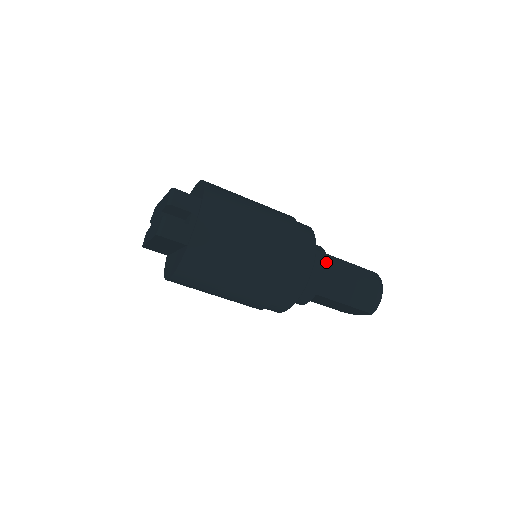
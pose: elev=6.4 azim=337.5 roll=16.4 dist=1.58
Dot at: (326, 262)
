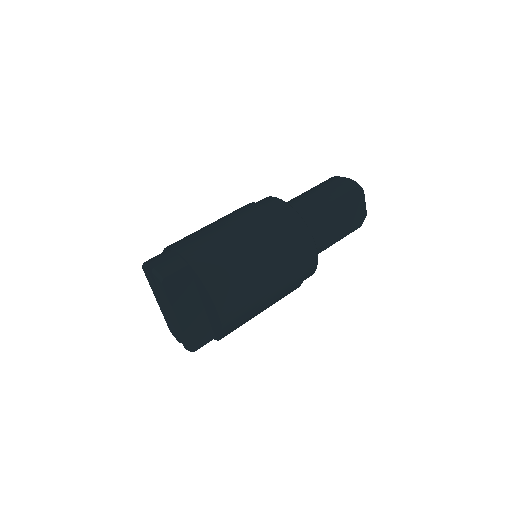
Dot at: (289, 201)
